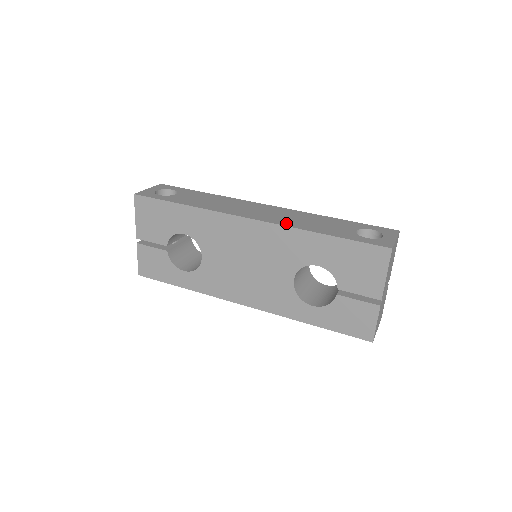
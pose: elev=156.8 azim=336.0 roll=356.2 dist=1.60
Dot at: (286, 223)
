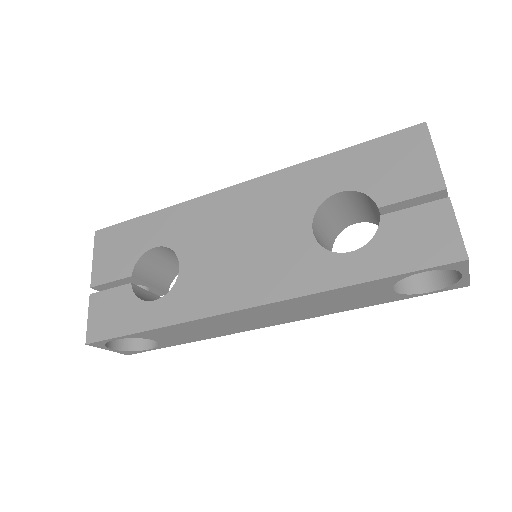
Dot at: occluded
